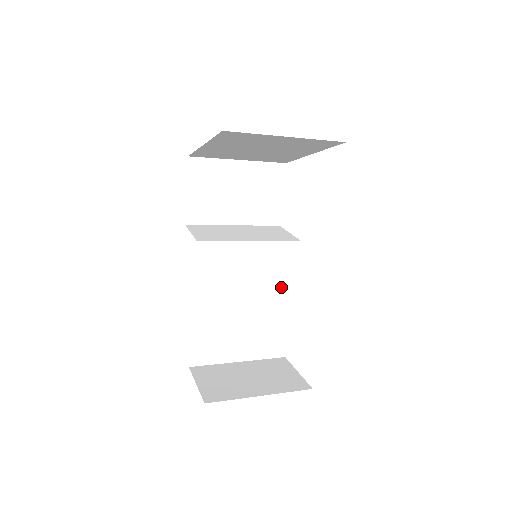
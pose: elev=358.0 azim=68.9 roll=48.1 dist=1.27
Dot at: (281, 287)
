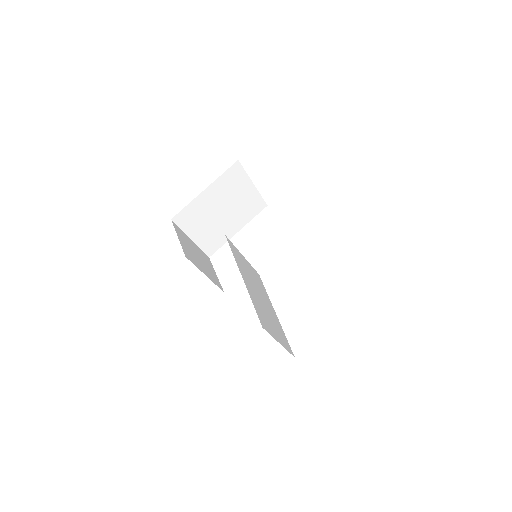
Dot at: (267, 298)
